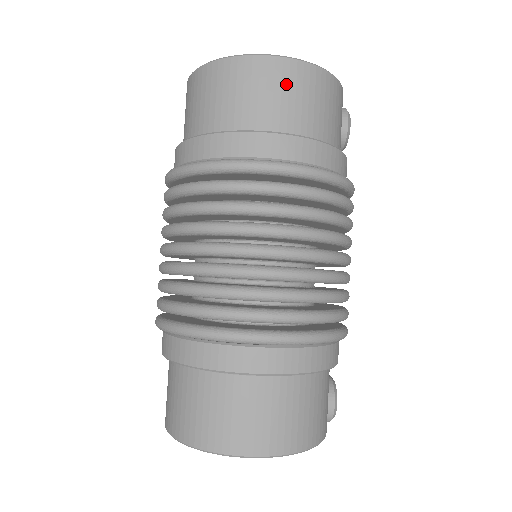
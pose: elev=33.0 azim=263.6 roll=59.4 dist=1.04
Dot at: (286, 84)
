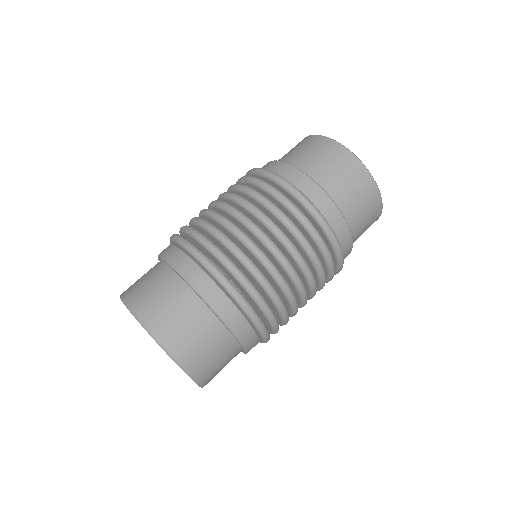
Dot at: (370, 207)
